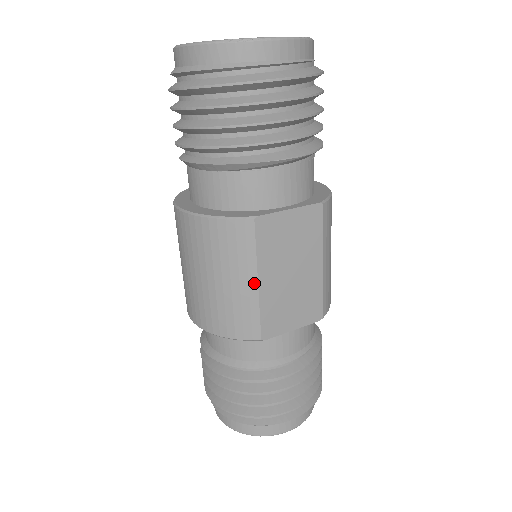
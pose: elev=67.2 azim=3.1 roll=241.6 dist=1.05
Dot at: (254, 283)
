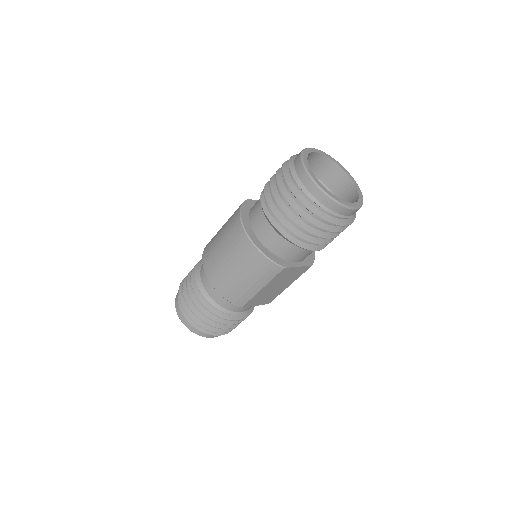
Dot at: (260, 288)
